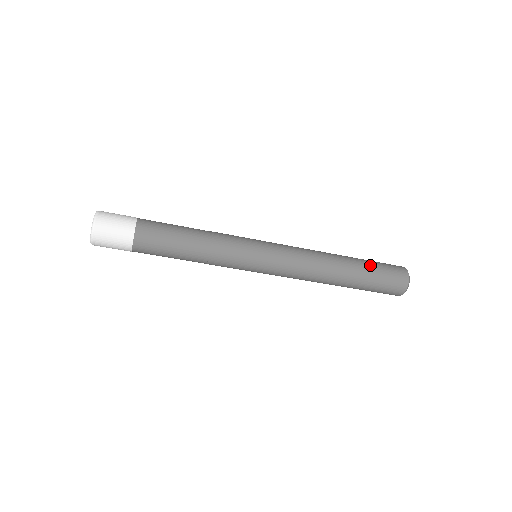
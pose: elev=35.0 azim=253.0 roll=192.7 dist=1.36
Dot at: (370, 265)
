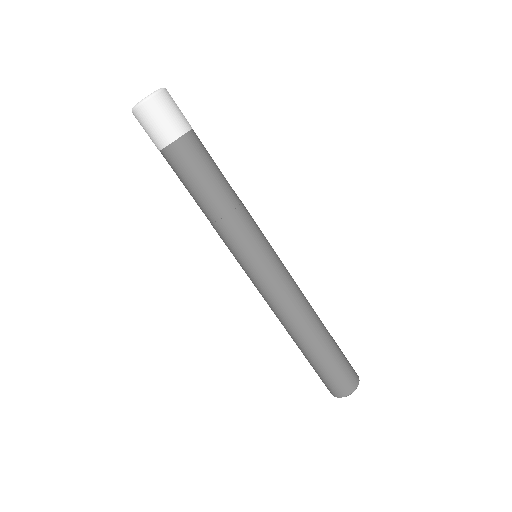
Dot at: (337, 345)
